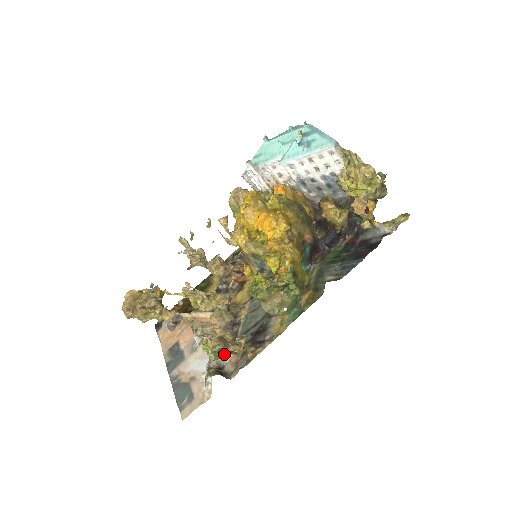
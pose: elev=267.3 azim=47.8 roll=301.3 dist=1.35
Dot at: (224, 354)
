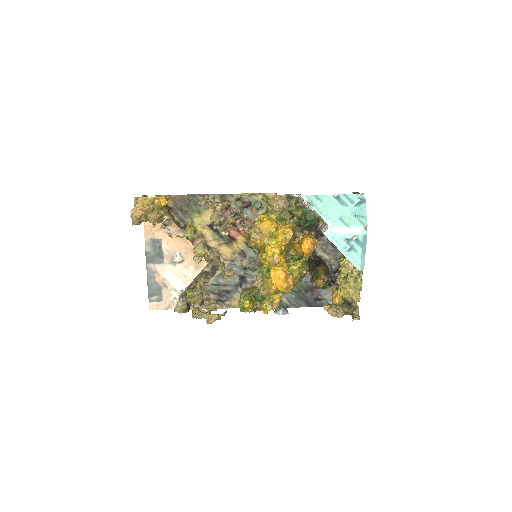
Dot at: occluded
